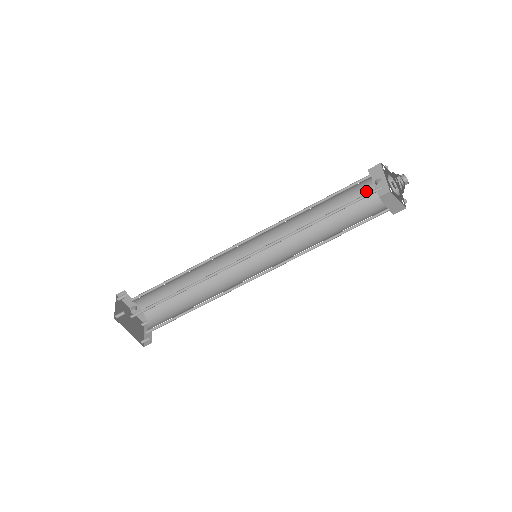
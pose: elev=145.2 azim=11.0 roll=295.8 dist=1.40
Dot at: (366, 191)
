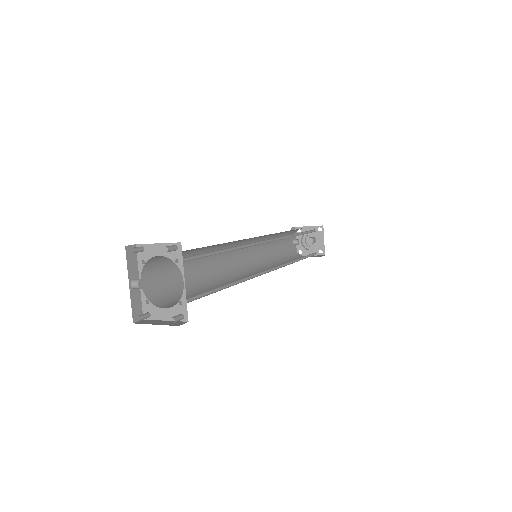
Dot at: (290, 246)
